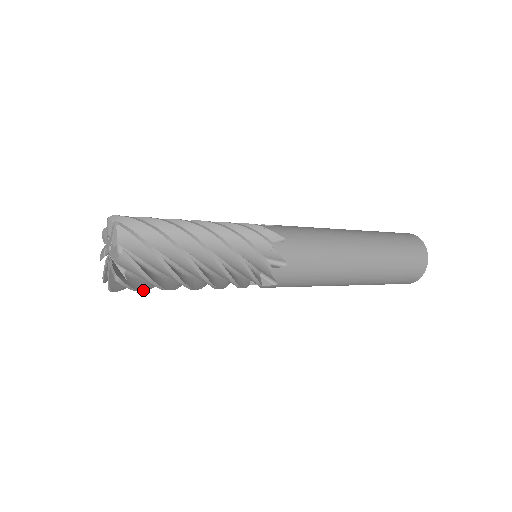
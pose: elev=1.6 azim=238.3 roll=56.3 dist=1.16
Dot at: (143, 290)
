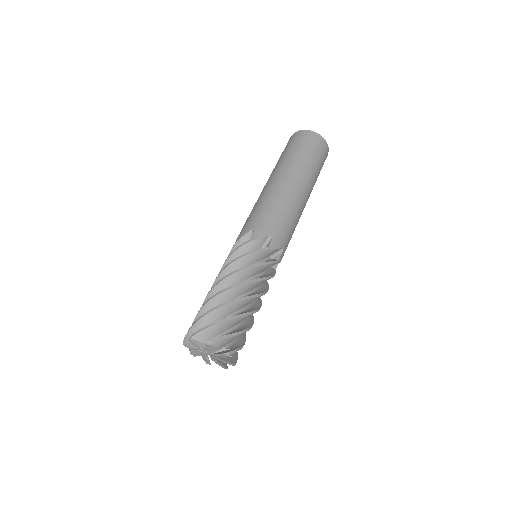
Dot at: occluded
